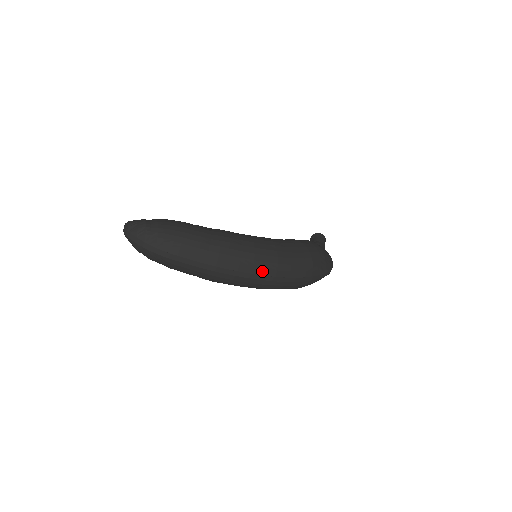
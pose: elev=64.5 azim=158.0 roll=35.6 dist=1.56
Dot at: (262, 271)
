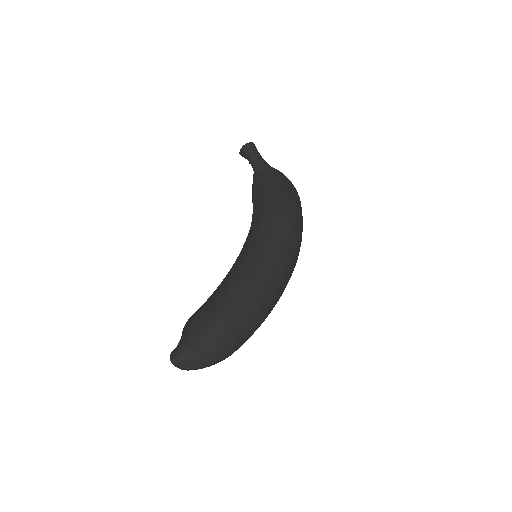
Dot at: (287, 281)
